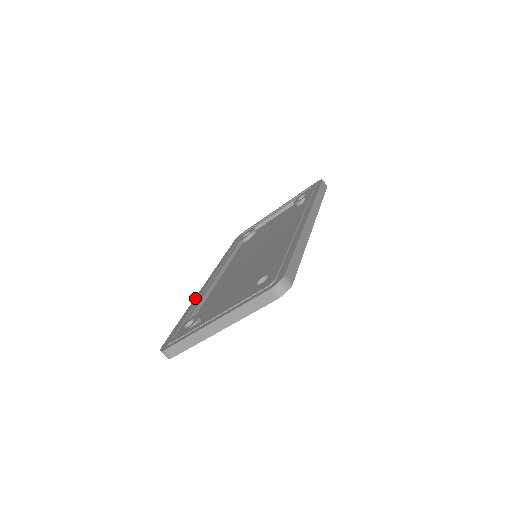
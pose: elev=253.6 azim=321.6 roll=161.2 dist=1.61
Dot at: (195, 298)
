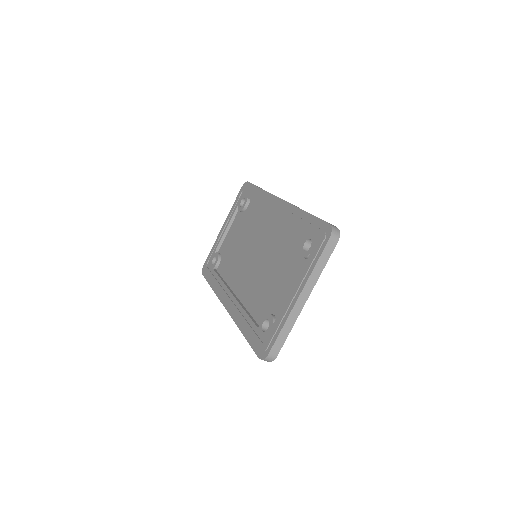
Dot at: (234, 319)
